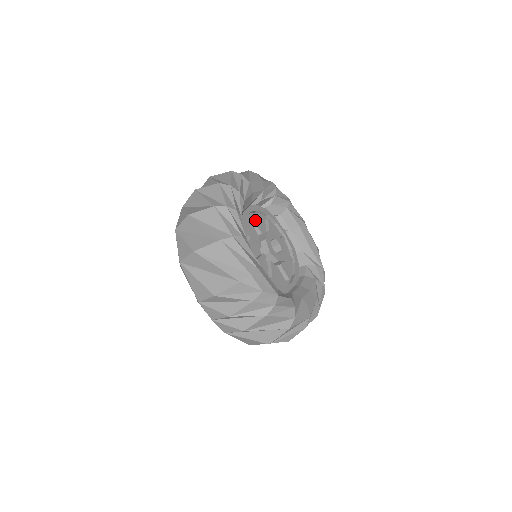
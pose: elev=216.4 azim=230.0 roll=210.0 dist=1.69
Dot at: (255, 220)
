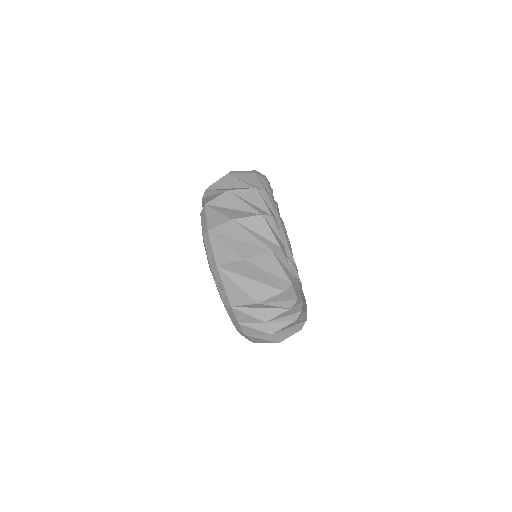
Dot at: occluded
